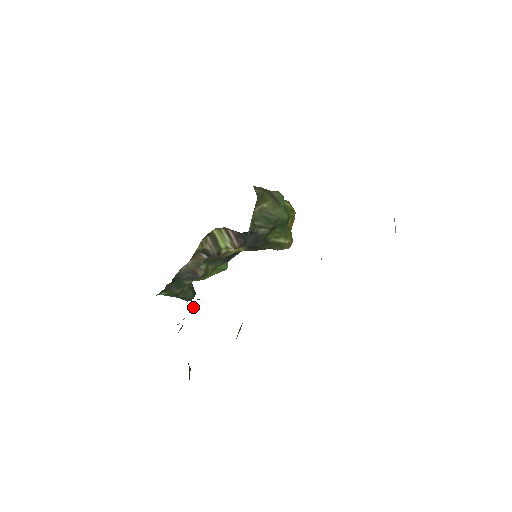
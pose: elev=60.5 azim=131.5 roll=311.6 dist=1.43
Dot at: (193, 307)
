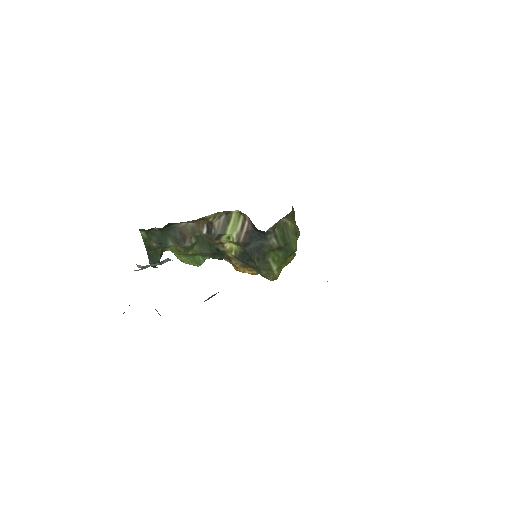
Dot at: (165, 262)
